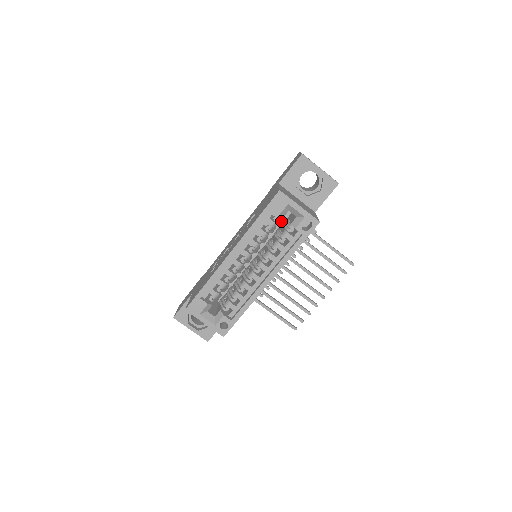
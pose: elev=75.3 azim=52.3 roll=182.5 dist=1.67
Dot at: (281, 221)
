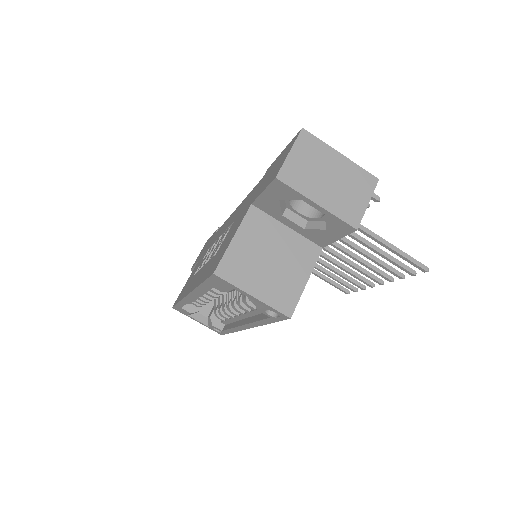
Dot at: occluded
